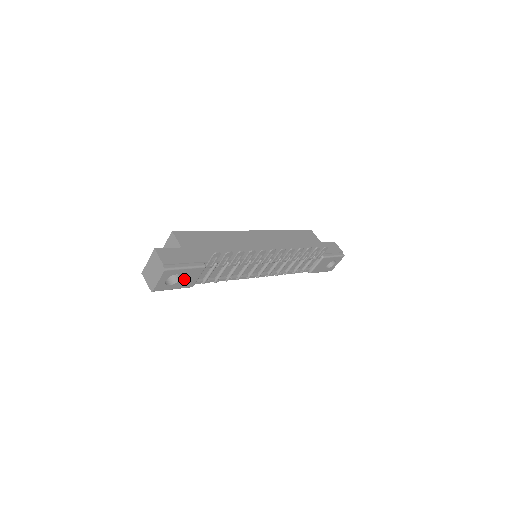
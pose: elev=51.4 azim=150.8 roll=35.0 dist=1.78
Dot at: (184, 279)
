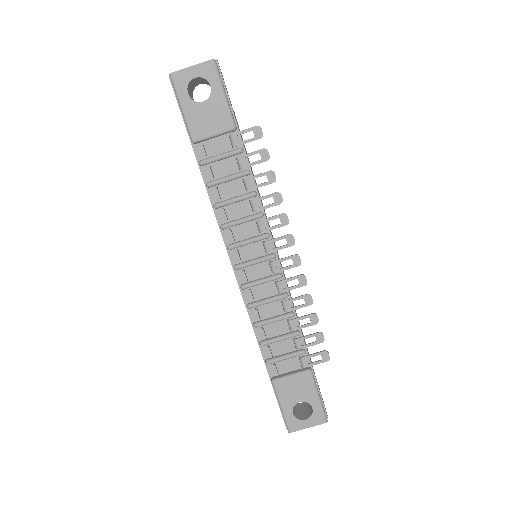
Dot at: (204, 110)
